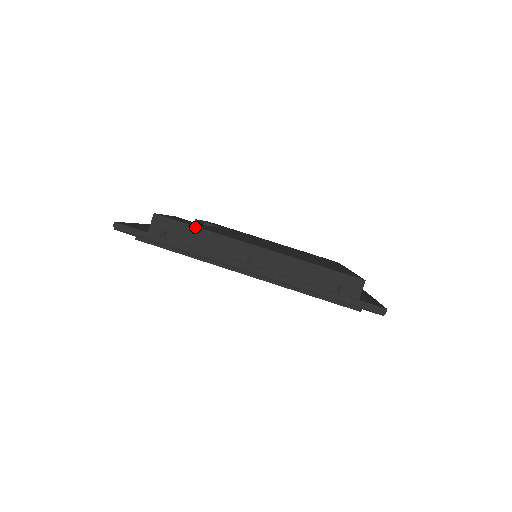
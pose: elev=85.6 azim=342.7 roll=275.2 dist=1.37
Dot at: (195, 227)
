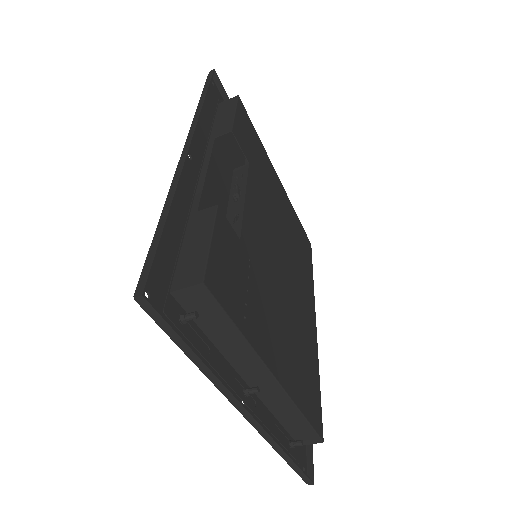
Dot at: (235, 327)
